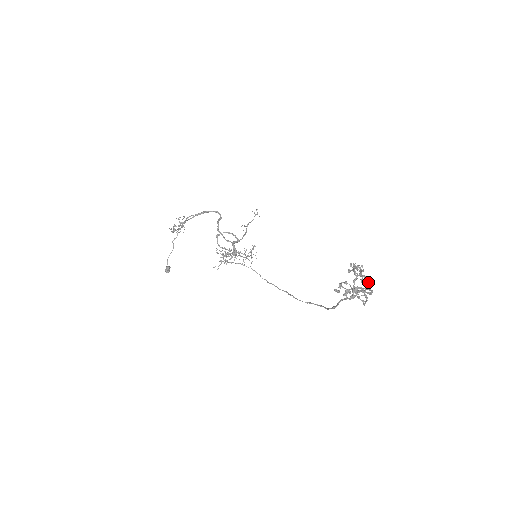
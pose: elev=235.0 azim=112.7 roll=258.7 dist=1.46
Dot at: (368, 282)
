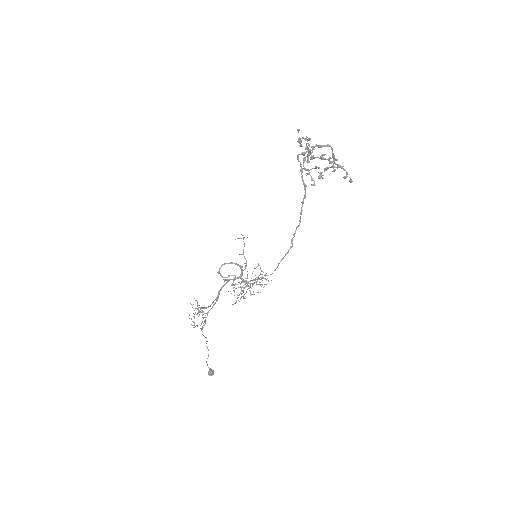
Dot at: occluded
